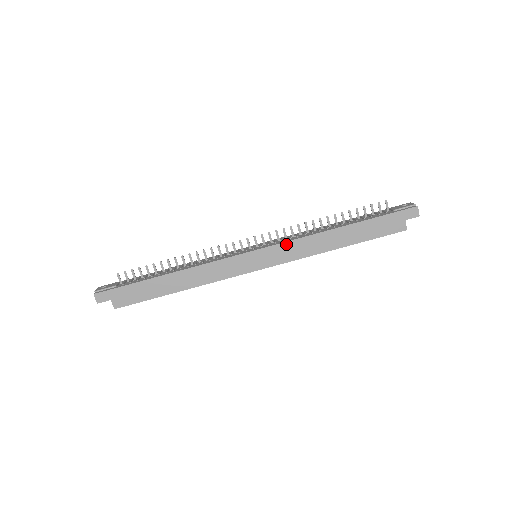
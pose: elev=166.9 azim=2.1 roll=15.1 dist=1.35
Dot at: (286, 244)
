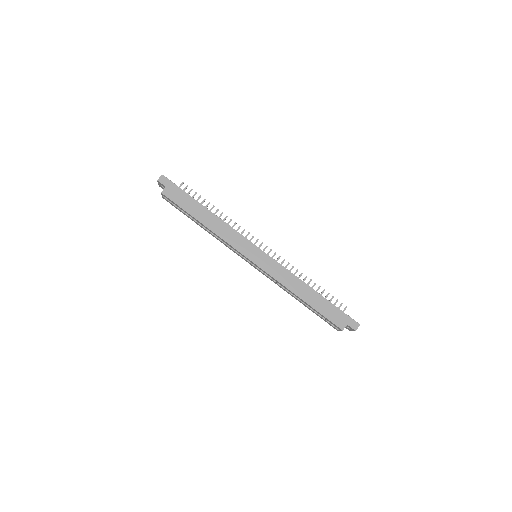
Dot at: (279, 265)
